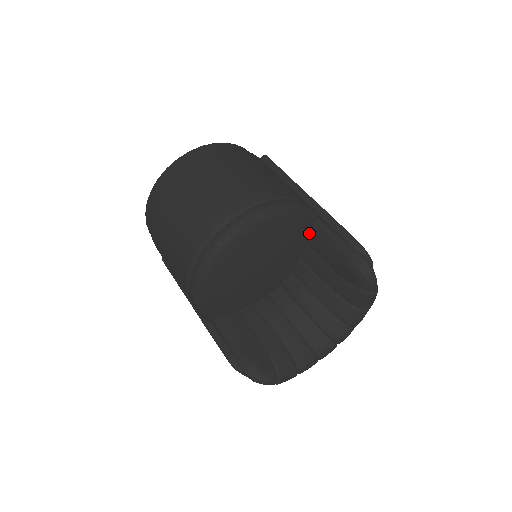
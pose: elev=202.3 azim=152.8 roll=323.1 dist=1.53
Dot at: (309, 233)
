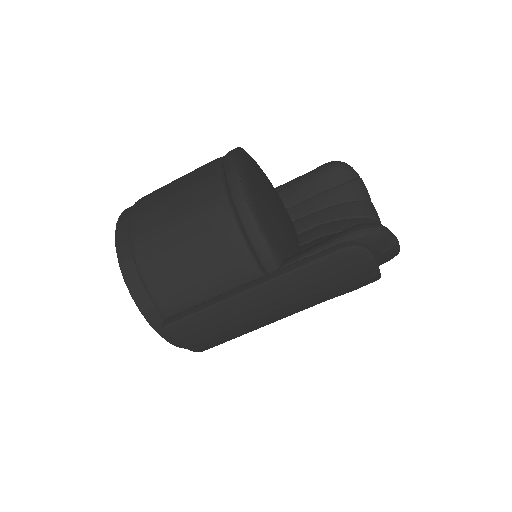
Dot at: occluded
